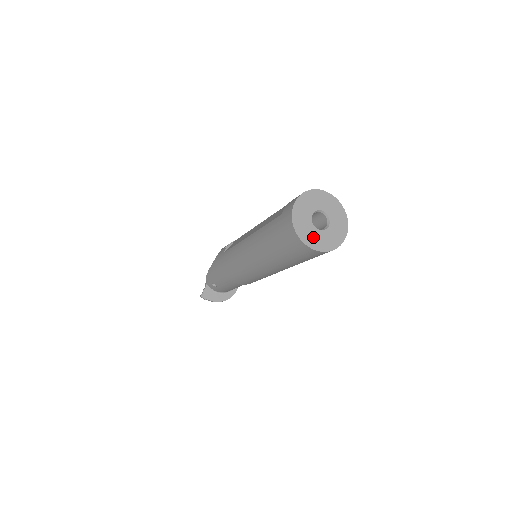
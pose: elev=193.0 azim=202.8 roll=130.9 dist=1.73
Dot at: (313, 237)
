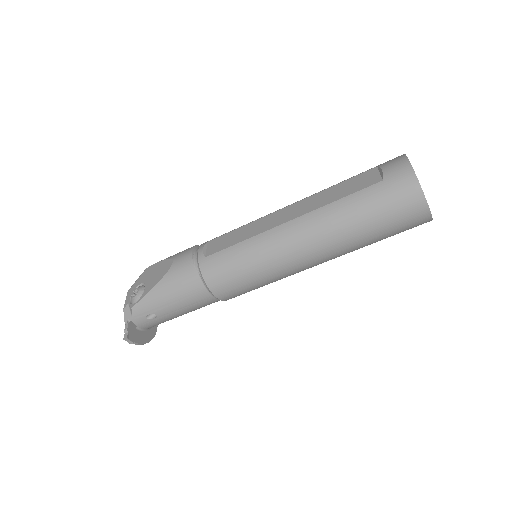
Dot at: occluded
